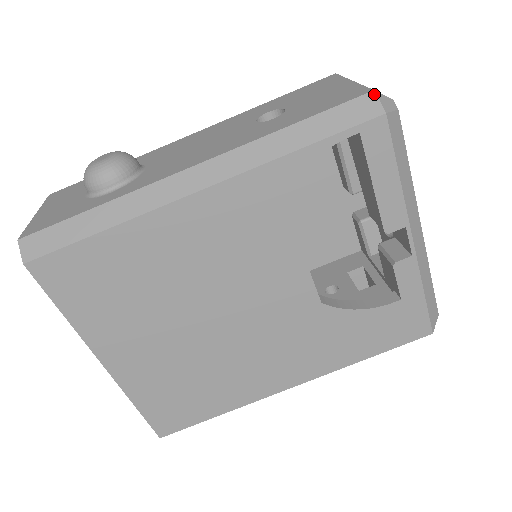
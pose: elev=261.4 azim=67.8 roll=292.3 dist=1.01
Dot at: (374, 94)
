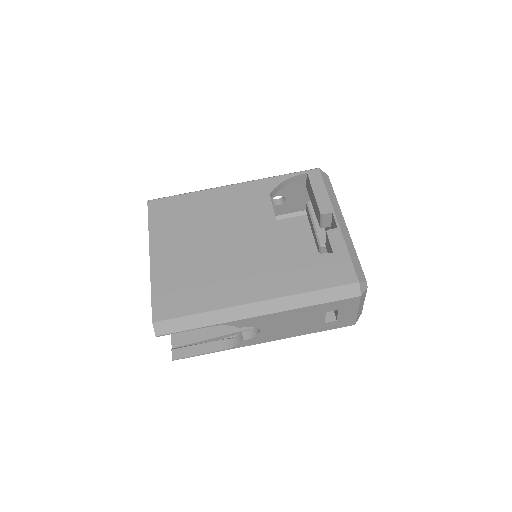
Dot at: occluded
